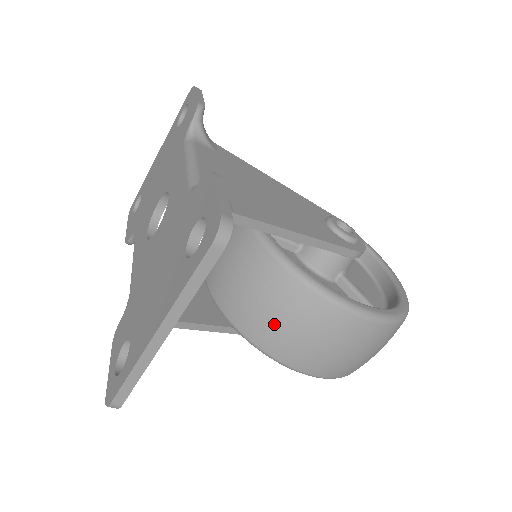
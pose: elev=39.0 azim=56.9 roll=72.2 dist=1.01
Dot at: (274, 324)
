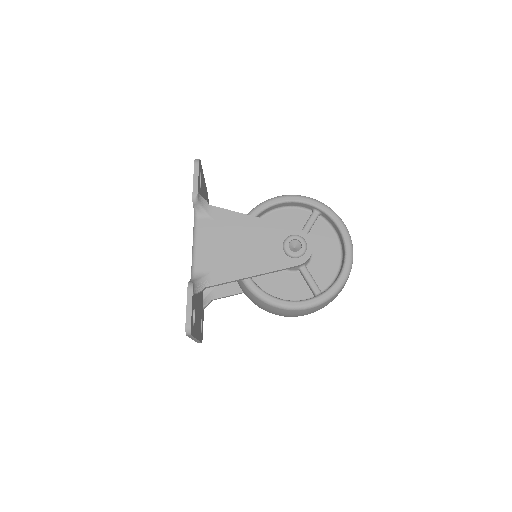
Dot at: (258, 306)
